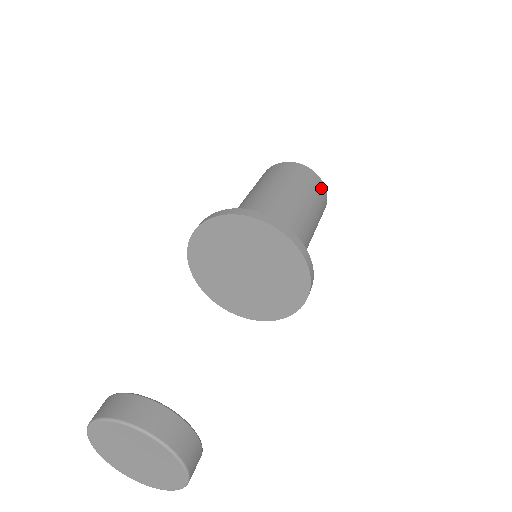
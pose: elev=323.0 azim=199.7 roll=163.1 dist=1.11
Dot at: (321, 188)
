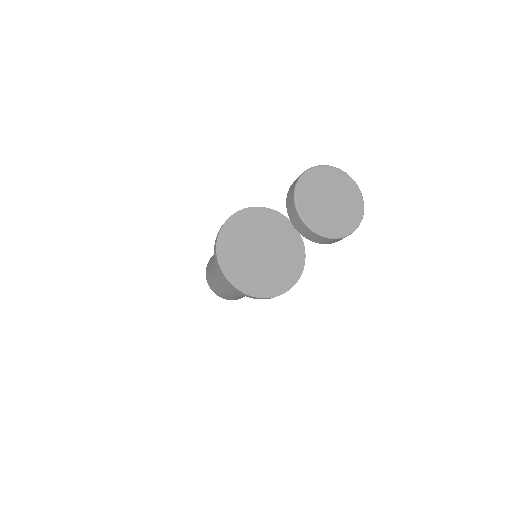
Dot at: occluded
